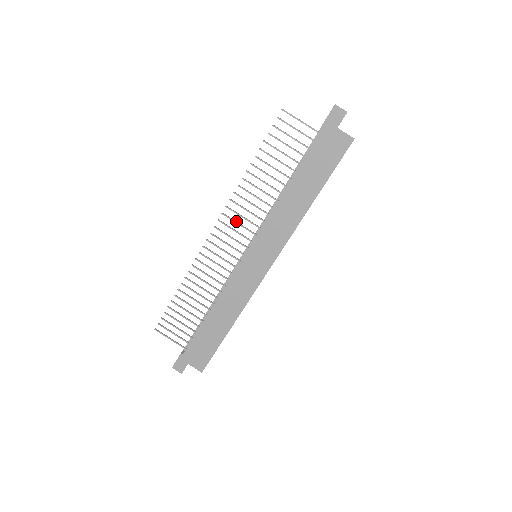
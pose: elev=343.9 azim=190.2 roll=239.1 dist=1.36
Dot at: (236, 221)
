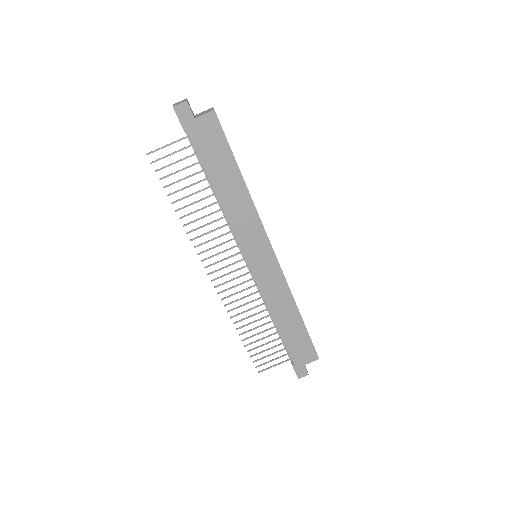
Dot at: (216, 254)
